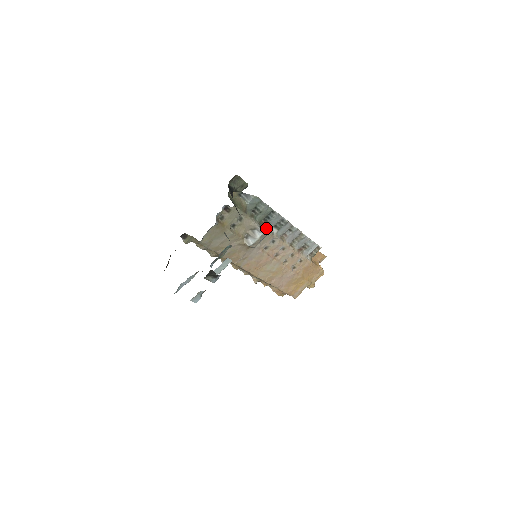
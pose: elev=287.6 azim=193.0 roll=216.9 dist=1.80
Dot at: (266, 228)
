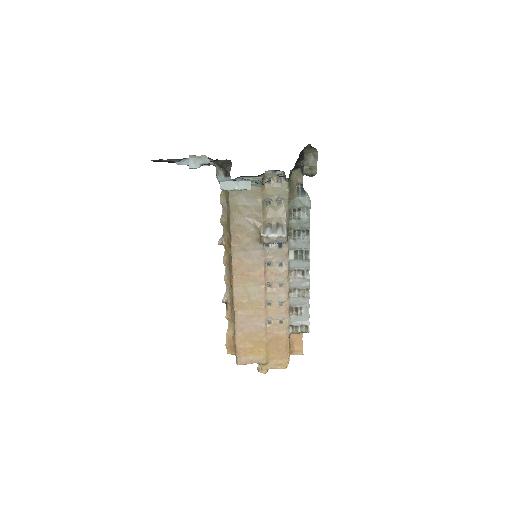
Dot at: (288, 241)
